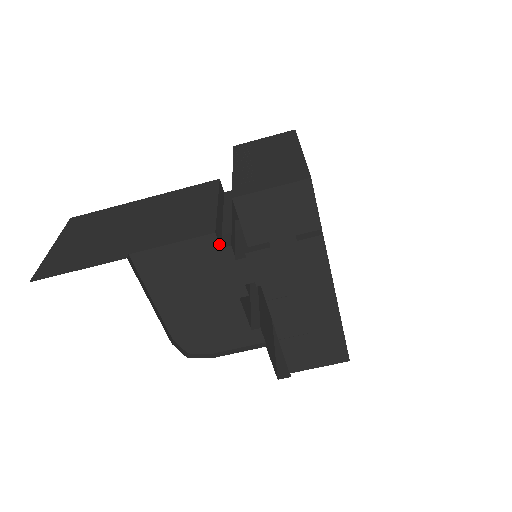
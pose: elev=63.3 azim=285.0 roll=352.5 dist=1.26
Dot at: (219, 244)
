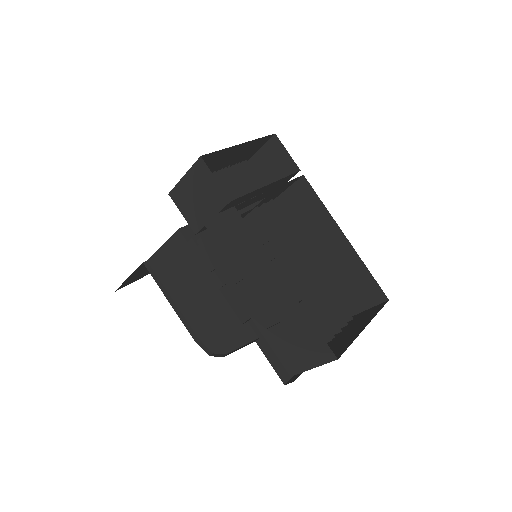
Dot at: (185, 238)
